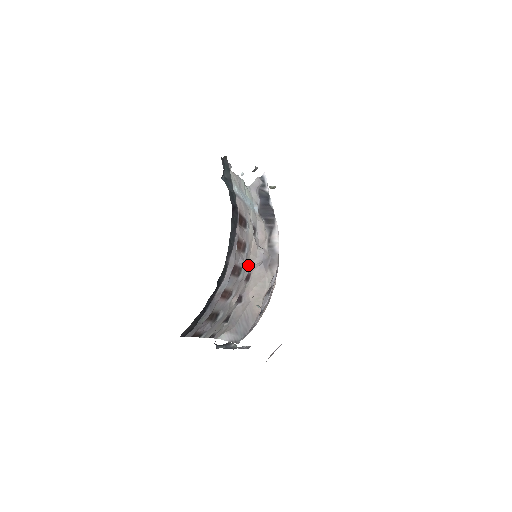
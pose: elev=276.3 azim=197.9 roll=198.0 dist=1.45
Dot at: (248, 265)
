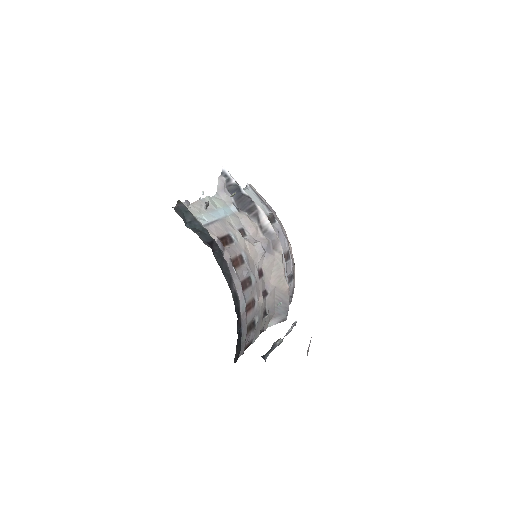
Dot at: (254, 266)
